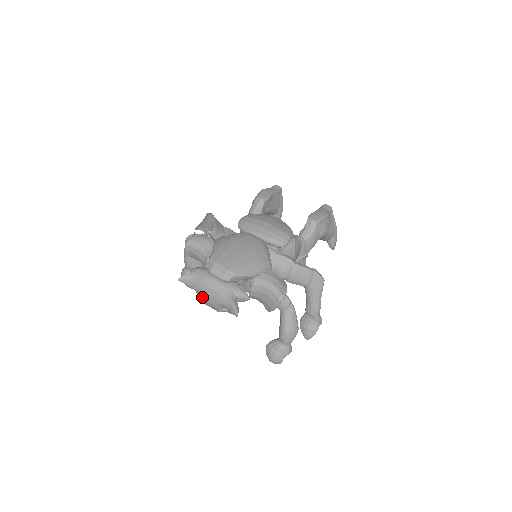
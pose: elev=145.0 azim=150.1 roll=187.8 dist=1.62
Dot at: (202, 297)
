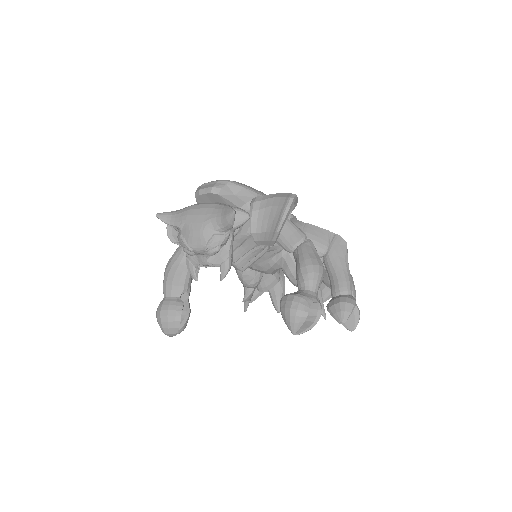
Dot at: (185, 230)
